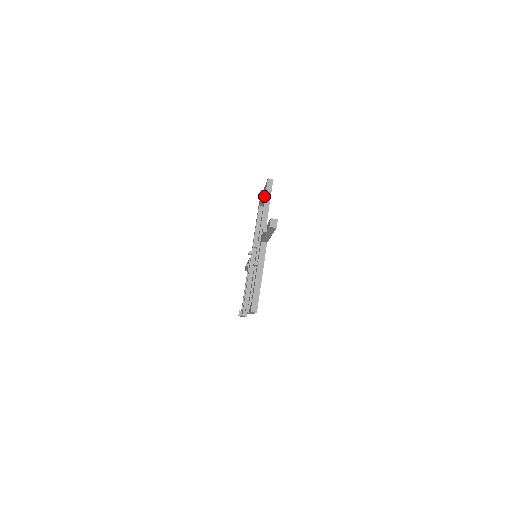
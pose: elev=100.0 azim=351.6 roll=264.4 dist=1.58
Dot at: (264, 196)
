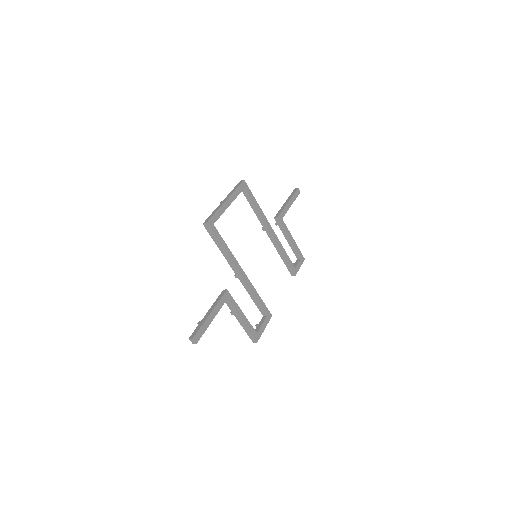
Dot at: (225, 208)
